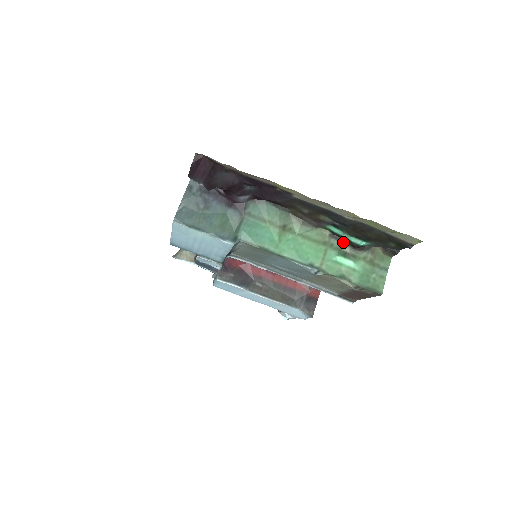
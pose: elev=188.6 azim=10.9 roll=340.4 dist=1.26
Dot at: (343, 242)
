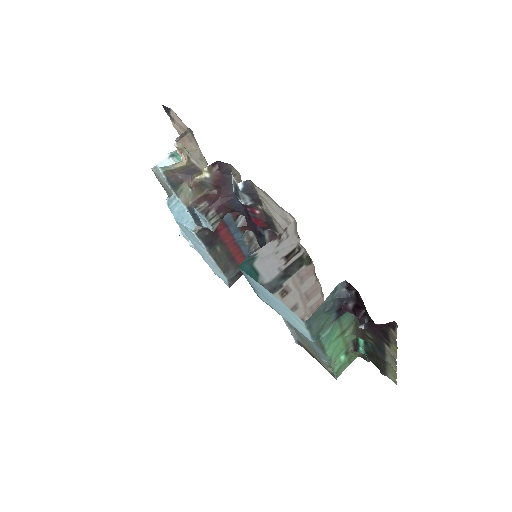
Dot at: (354, 345)
